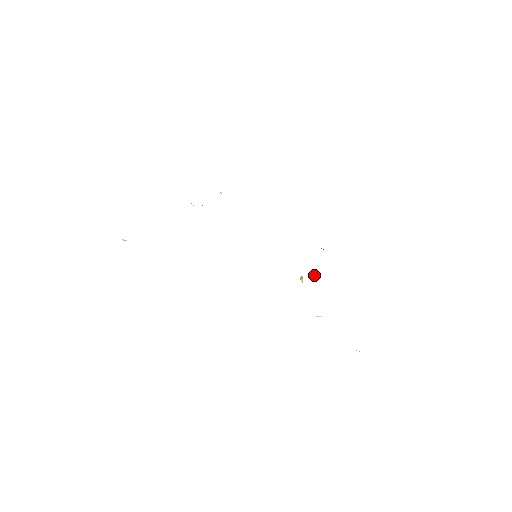
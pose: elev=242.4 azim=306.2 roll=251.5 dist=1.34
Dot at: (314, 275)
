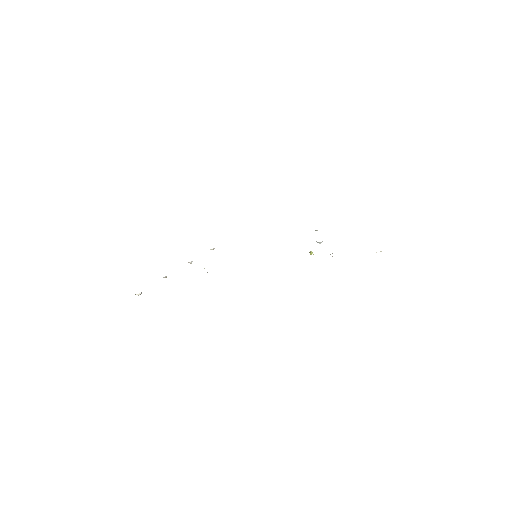
Dot at: (316, 241)
